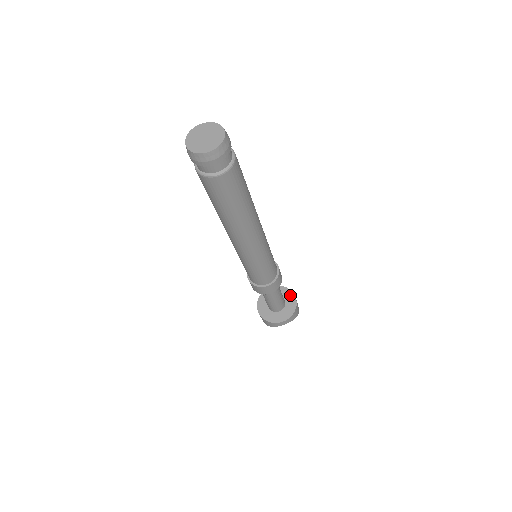
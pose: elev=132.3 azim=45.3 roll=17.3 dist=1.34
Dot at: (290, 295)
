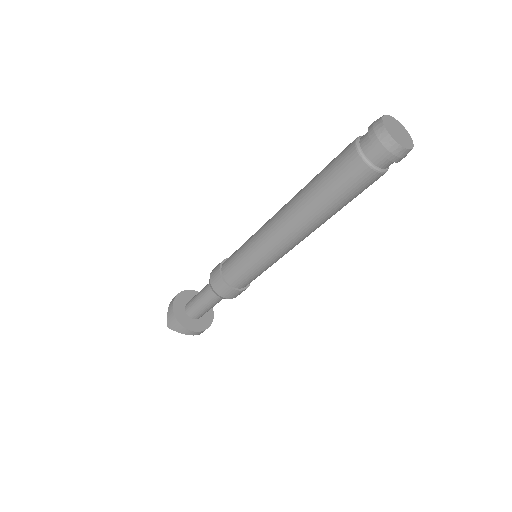
Dot at: occluded
